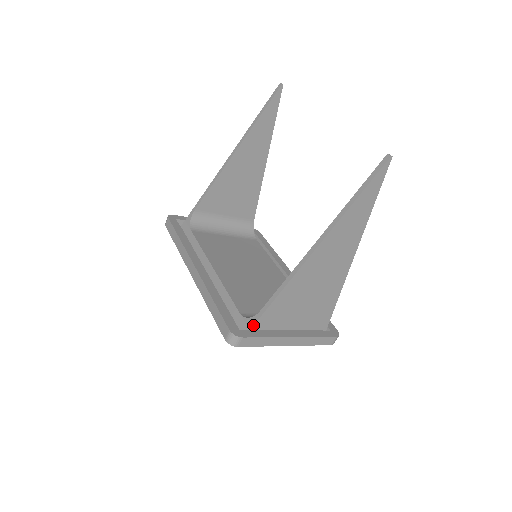
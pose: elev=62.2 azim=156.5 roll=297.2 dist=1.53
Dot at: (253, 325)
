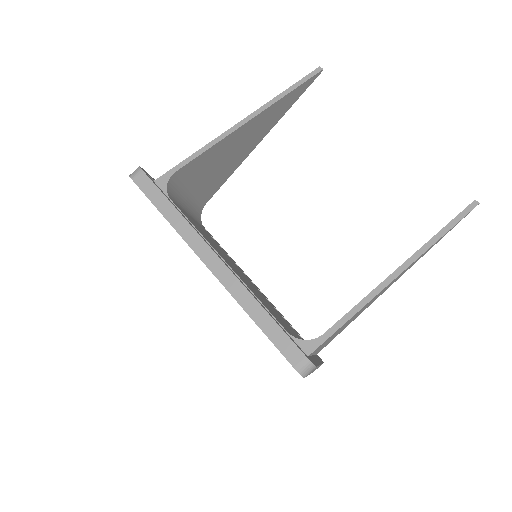
Dot at: (314, 350)
